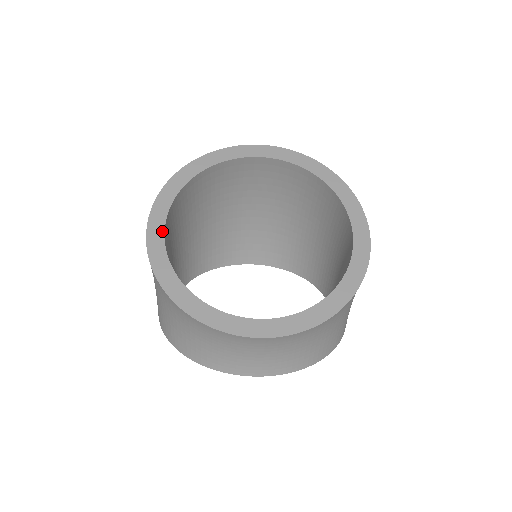
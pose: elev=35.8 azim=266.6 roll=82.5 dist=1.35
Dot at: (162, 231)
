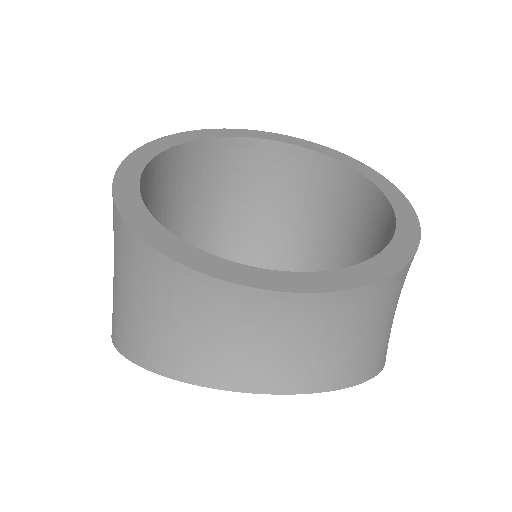
Dot at: (136, 181)
